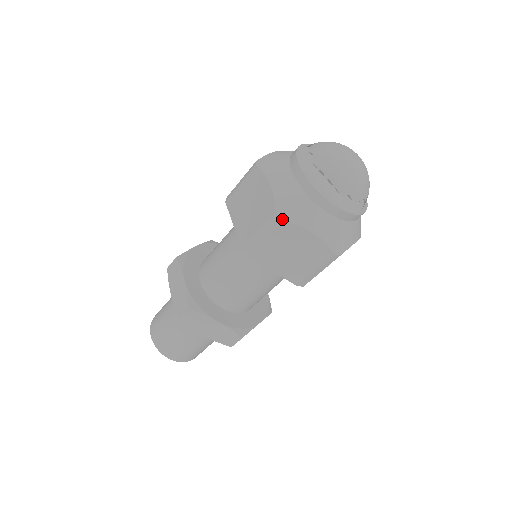
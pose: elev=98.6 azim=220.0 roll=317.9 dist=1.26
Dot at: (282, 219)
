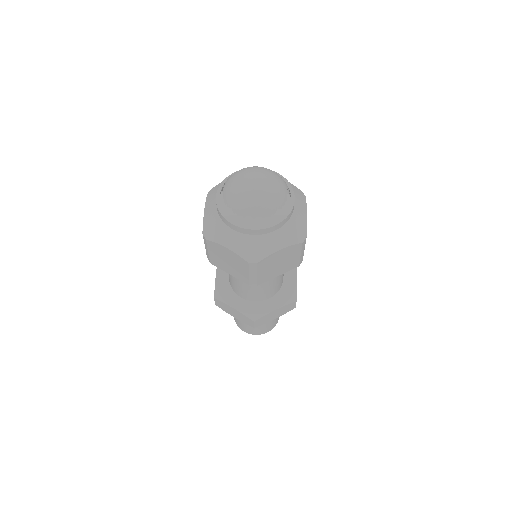
Dot at: (256, 263)
